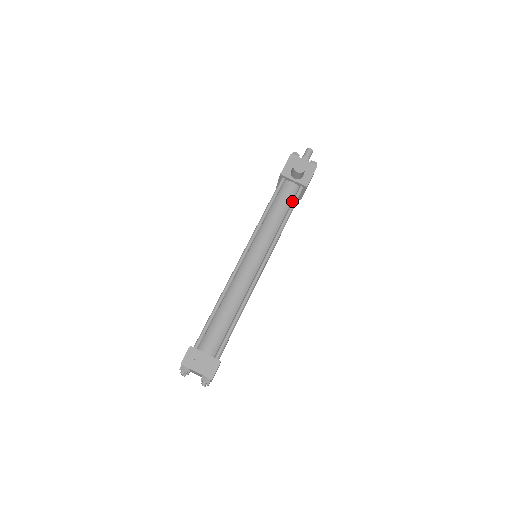
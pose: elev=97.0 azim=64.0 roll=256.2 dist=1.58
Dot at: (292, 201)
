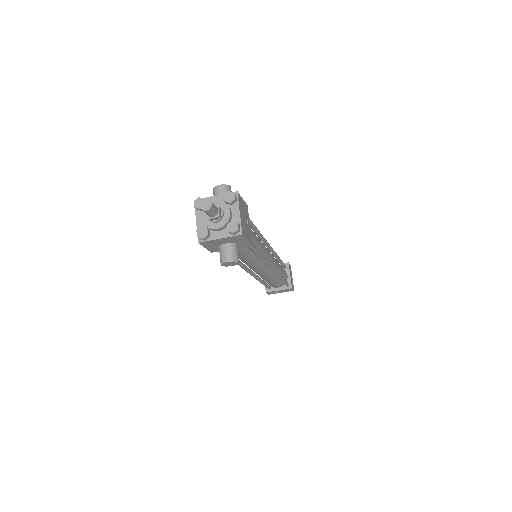
Dot at: (248, 248)
